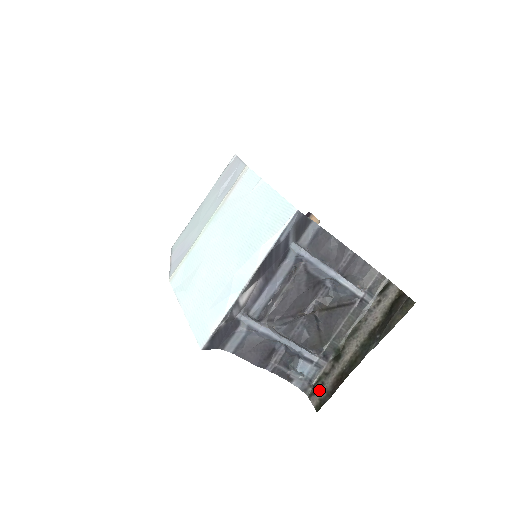
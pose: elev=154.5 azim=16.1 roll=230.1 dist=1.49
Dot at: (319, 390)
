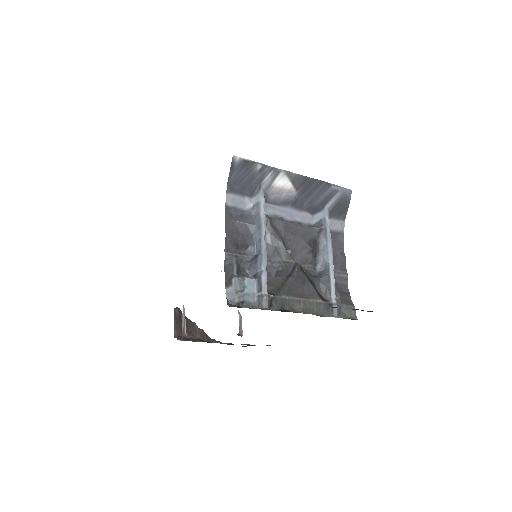
Dot at: occluded
